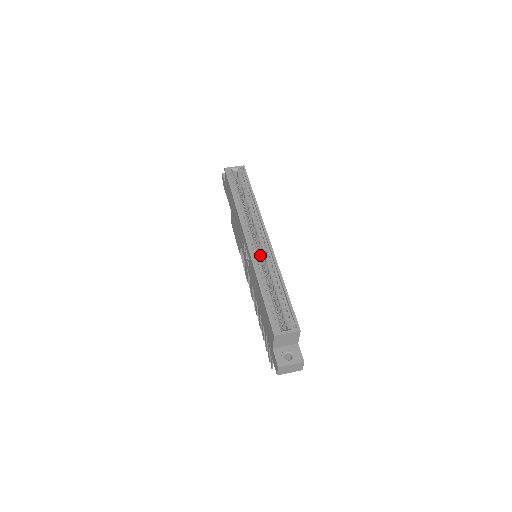
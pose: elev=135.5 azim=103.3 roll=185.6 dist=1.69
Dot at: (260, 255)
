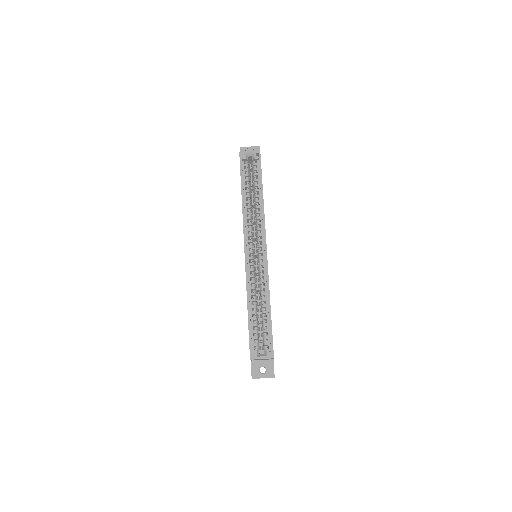
Dot at: (257, 264)
